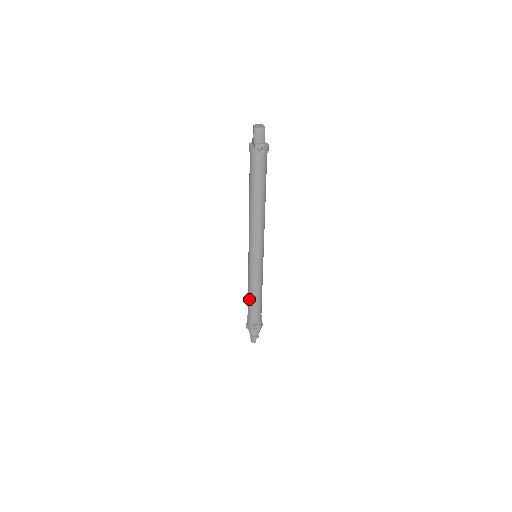
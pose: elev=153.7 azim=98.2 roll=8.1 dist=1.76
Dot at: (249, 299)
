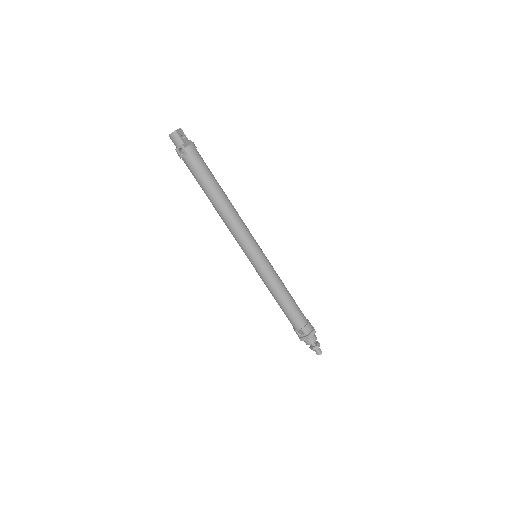
Dot at: (278, 304)
